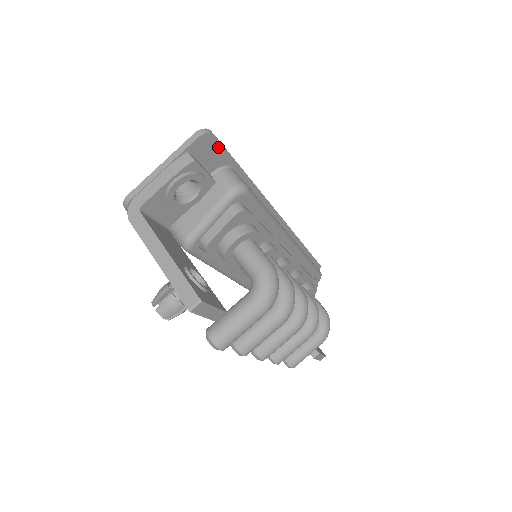
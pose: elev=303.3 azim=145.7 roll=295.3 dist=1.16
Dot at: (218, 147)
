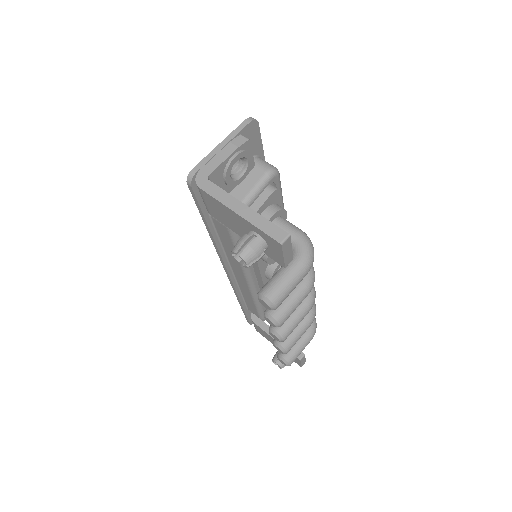
Dot at: (257, 136)
